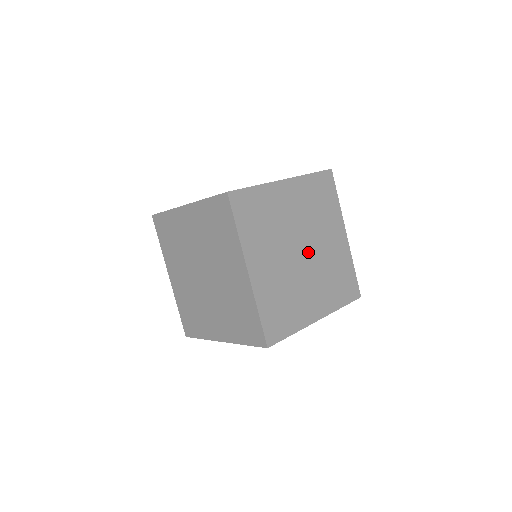
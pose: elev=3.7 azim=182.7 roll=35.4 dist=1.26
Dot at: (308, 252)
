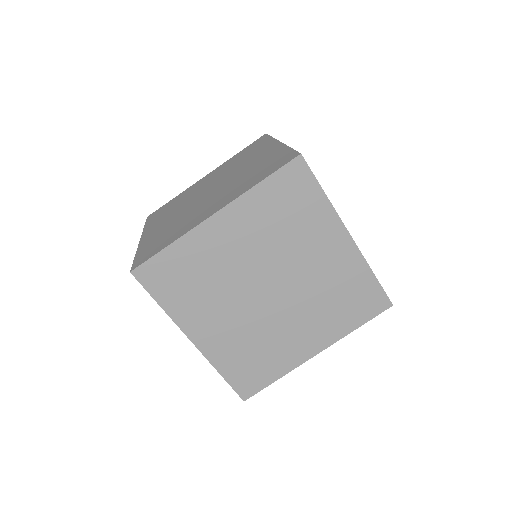
Dot at: (280, 287)
